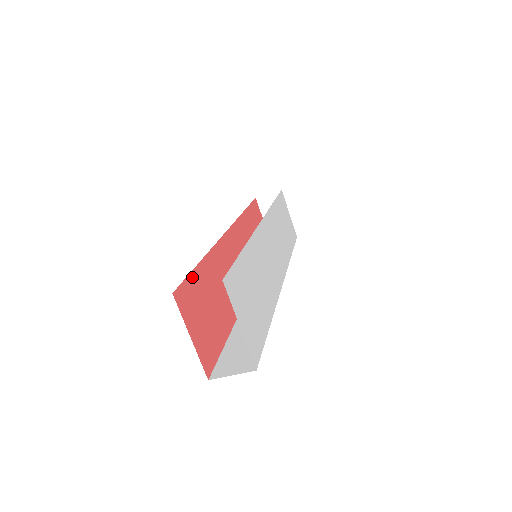
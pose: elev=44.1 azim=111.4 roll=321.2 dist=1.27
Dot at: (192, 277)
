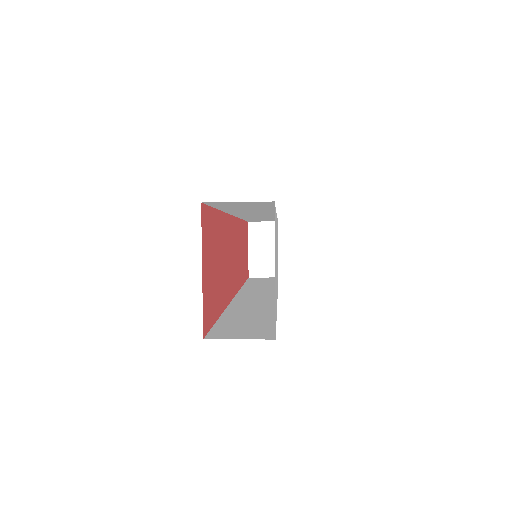
Dot at: (213, 214)
